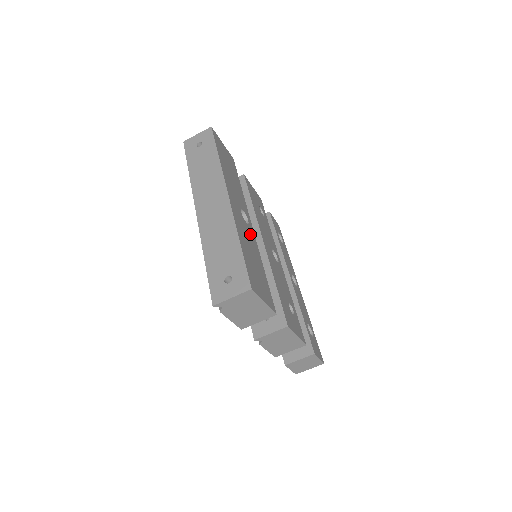
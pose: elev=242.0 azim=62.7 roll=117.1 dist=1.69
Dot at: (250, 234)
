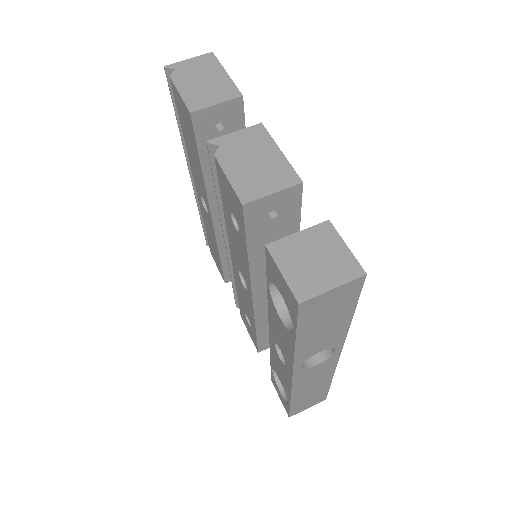
Dot at: occluded
